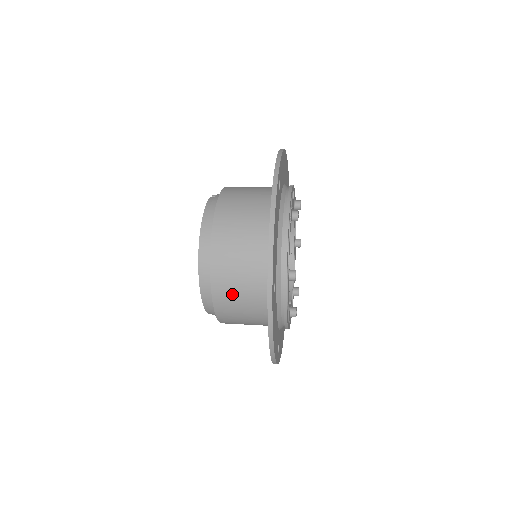
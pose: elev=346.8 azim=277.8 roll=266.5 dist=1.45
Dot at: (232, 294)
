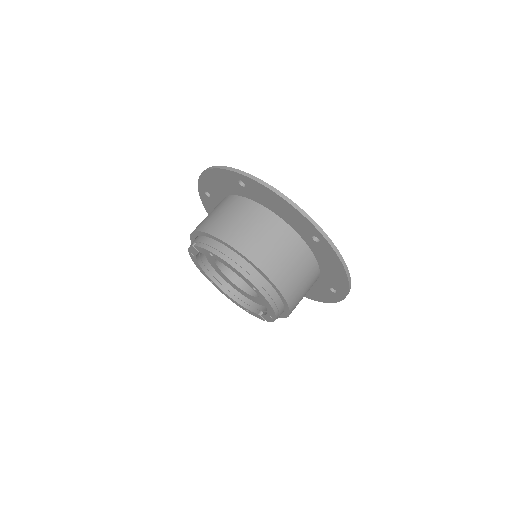
Dot at: (290, 277)
